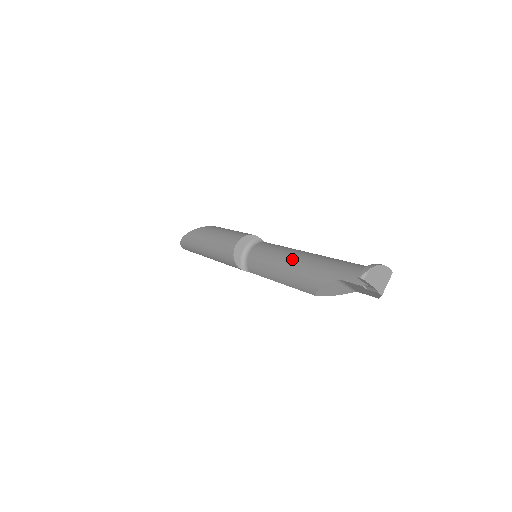
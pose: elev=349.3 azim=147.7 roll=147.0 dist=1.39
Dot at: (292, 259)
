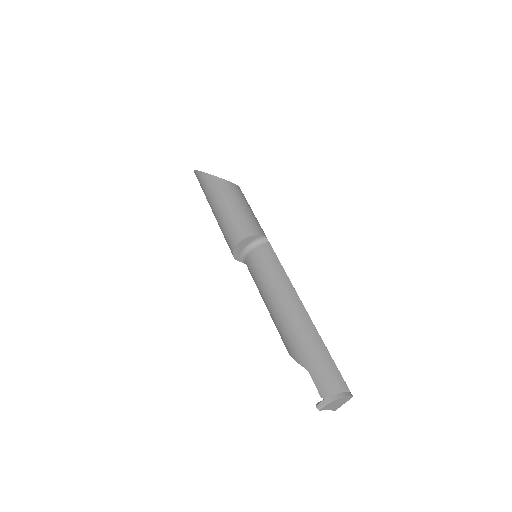
Dot at: (281, 304)
